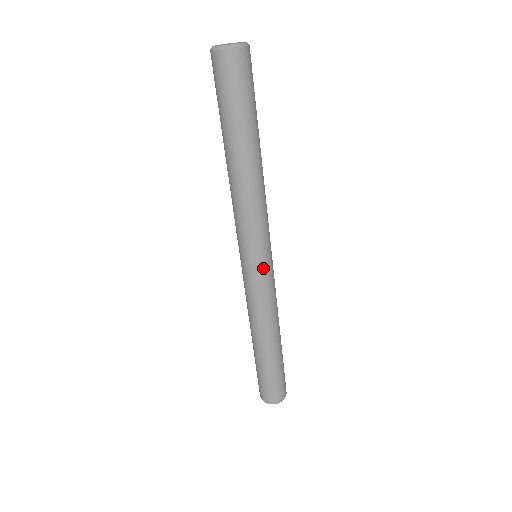
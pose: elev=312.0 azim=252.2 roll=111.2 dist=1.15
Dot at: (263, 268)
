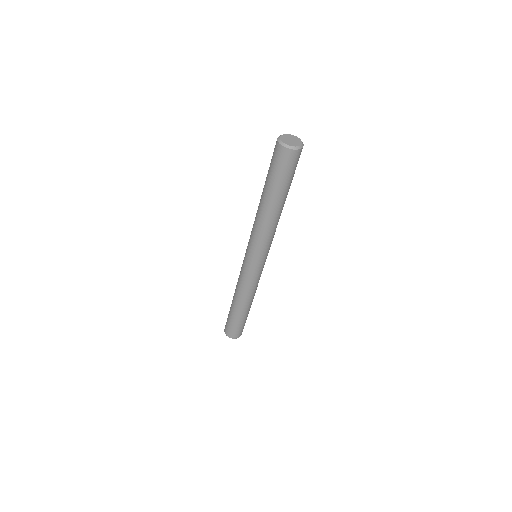
Dot at: (255, 267)
